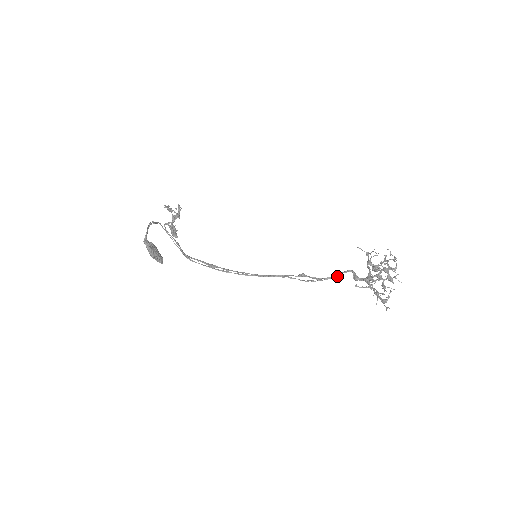
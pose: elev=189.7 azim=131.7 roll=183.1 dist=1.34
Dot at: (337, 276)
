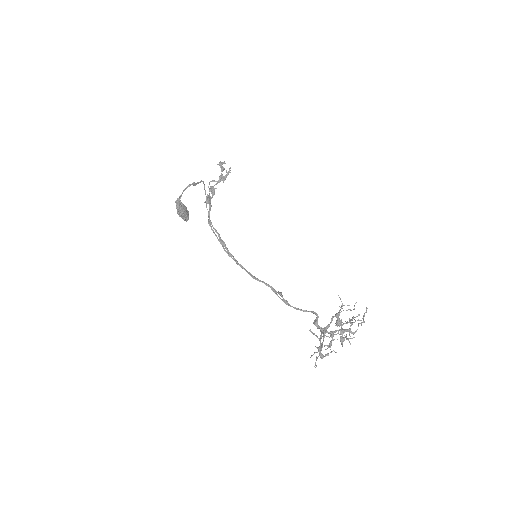
Dot at: (304, 311)
